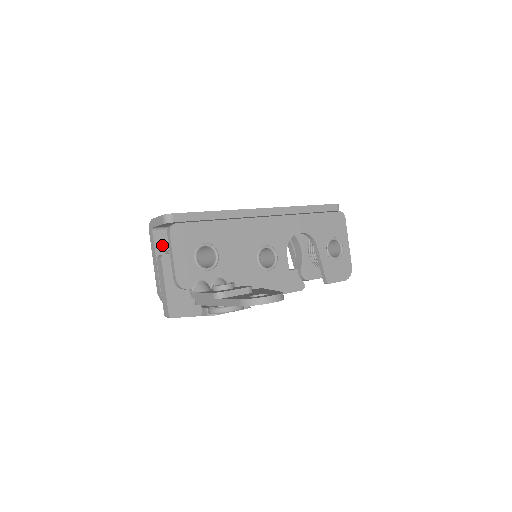
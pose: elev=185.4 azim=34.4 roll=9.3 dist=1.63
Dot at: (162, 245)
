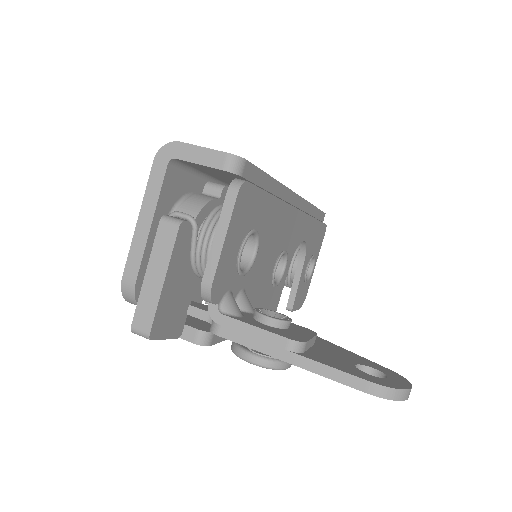
Dot at: (168, 195)
